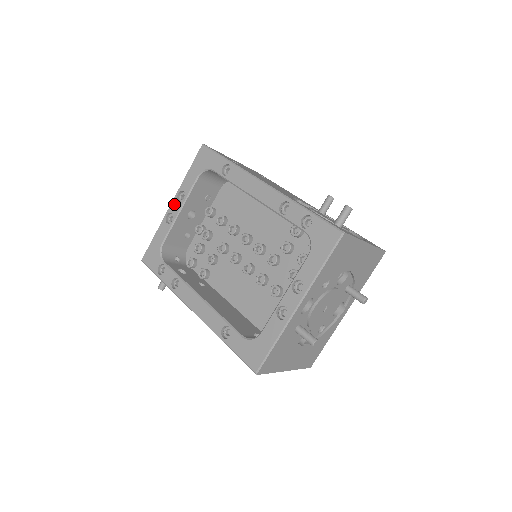
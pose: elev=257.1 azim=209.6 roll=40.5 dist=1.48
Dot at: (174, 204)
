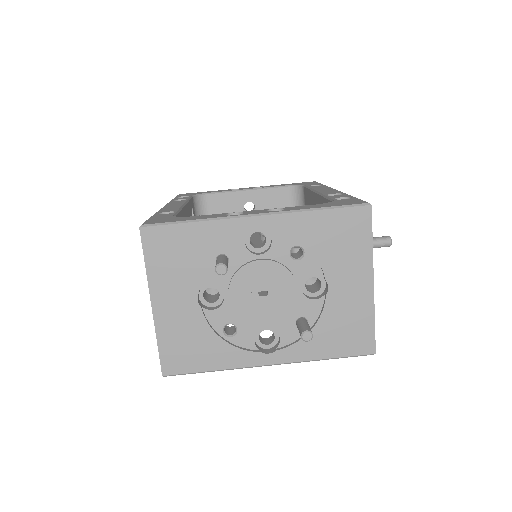
Dot at: (250, 187)
